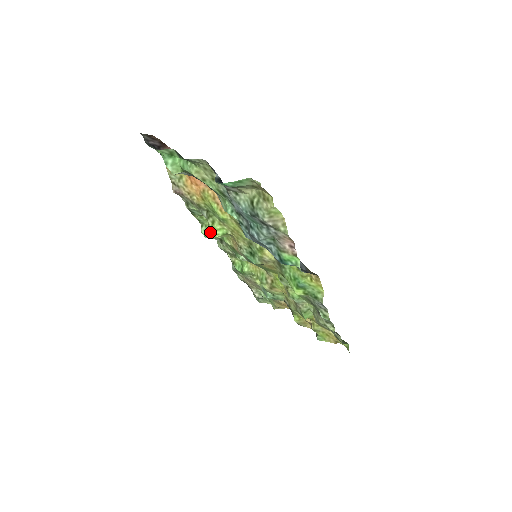
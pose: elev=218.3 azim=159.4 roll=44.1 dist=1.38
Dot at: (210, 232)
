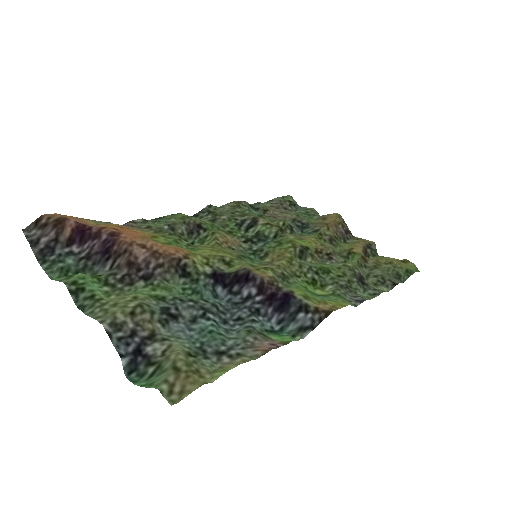
Dot at: occluded
